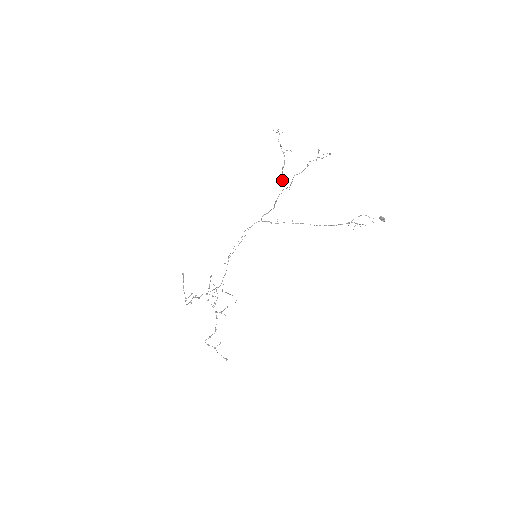
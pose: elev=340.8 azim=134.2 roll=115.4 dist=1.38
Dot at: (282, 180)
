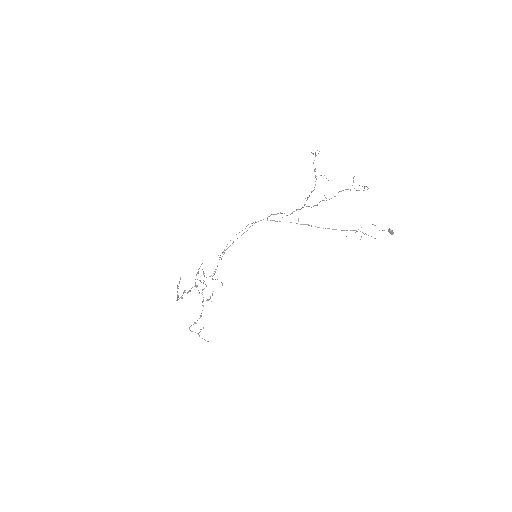
Dot at: (306, 200)
